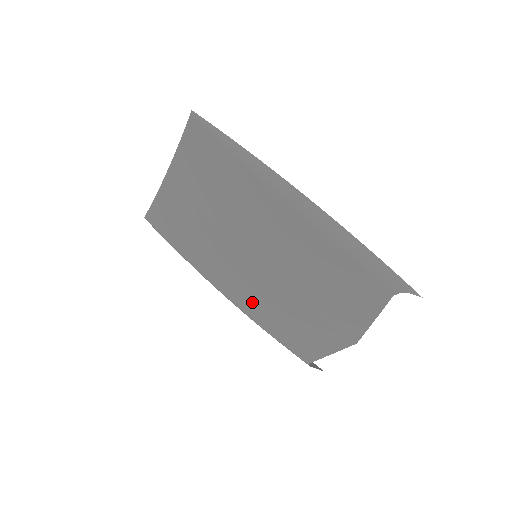
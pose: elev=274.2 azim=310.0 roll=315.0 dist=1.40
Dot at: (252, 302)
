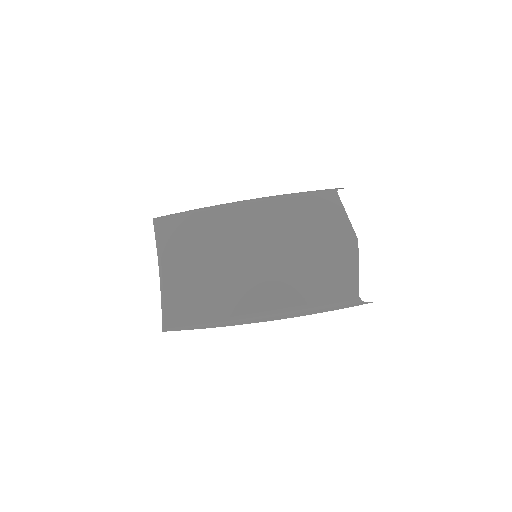
Dot at: (283, 291)
